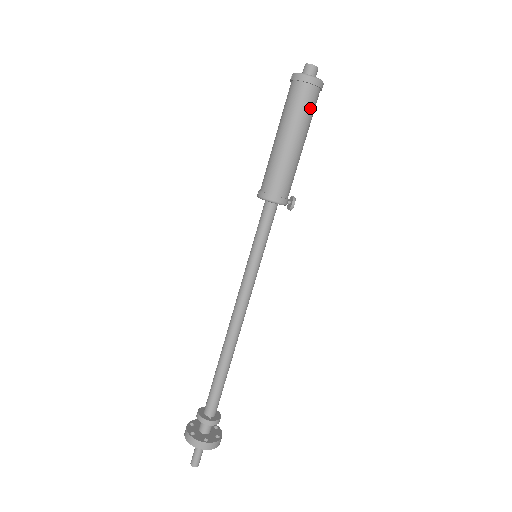
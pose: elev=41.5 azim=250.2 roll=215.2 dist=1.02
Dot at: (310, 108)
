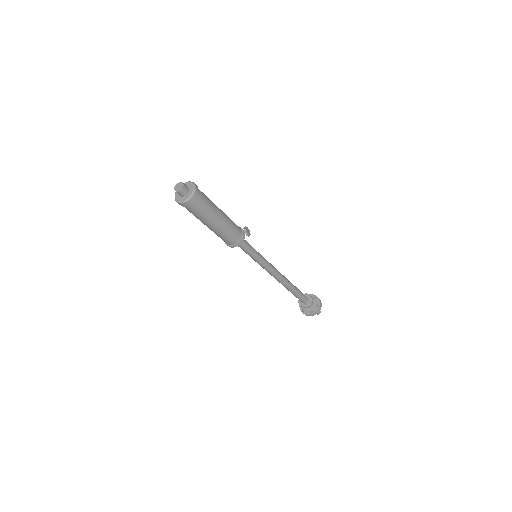
Dot at: (202, 209)
